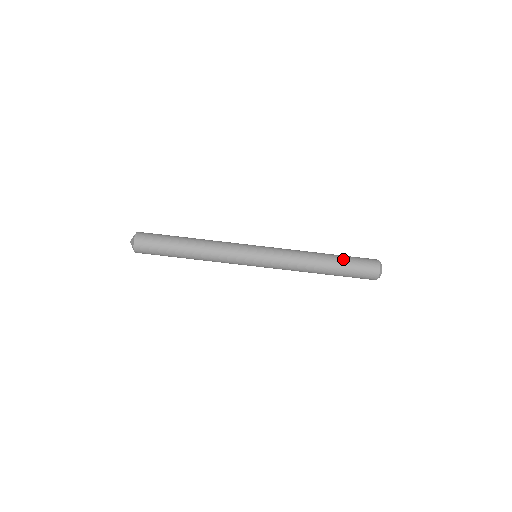
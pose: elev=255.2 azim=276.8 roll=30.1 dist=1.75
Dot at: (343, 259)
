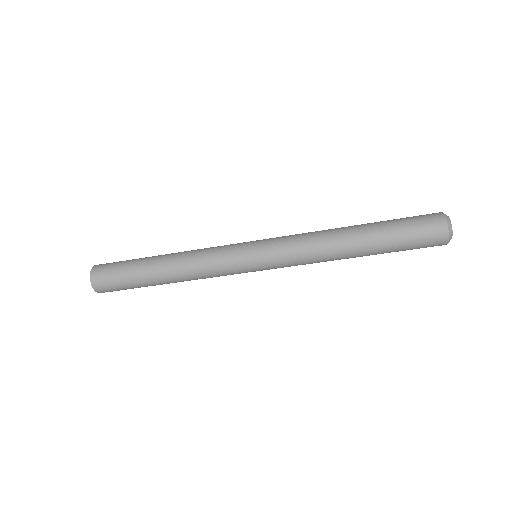
Dot at: (384, 228)
